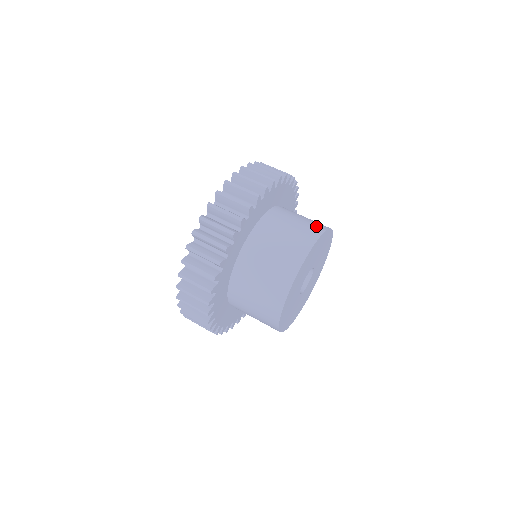
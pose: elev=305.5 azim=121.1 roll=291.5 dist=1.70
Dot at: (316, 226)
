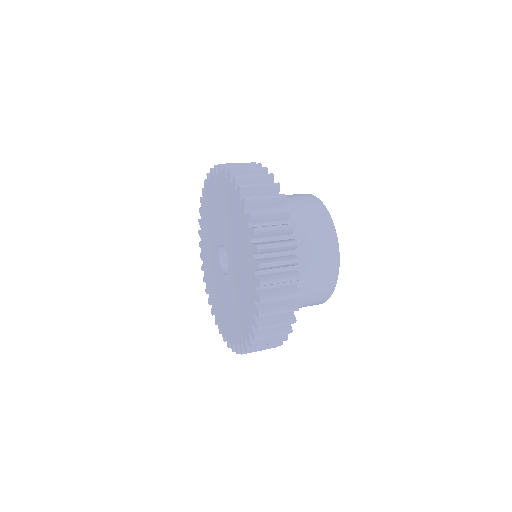
Dot at: (303, 195)
